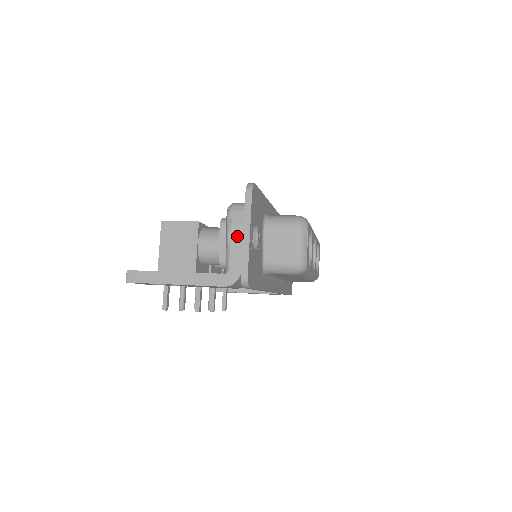
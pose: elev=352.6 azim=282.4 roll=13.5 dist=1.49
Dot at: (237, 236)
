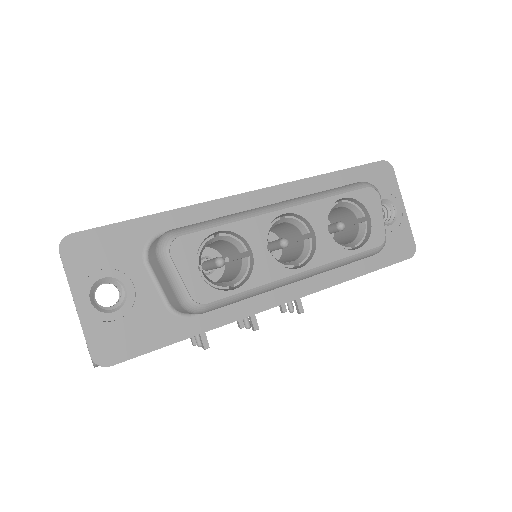
Dot at: occluded
